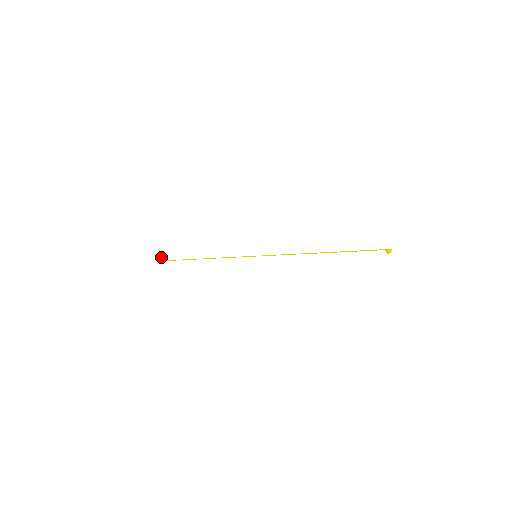
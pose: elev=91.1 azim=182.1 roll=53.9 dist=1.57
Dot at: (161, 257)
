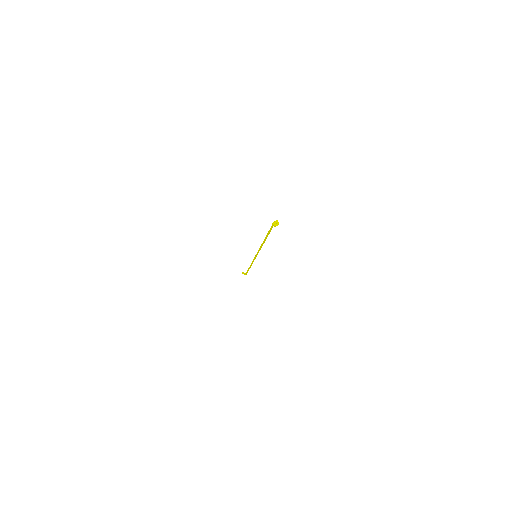
Dot at: (243, 273)
